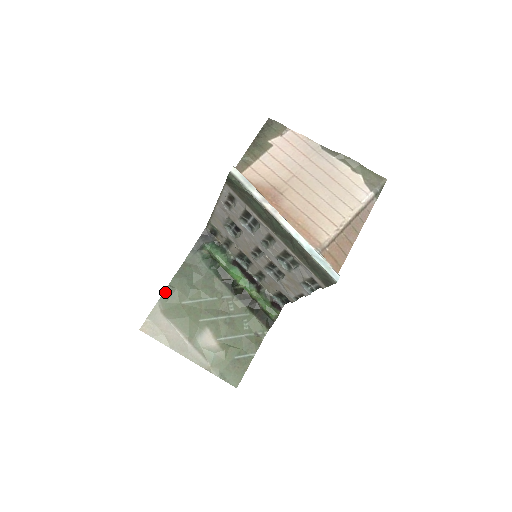
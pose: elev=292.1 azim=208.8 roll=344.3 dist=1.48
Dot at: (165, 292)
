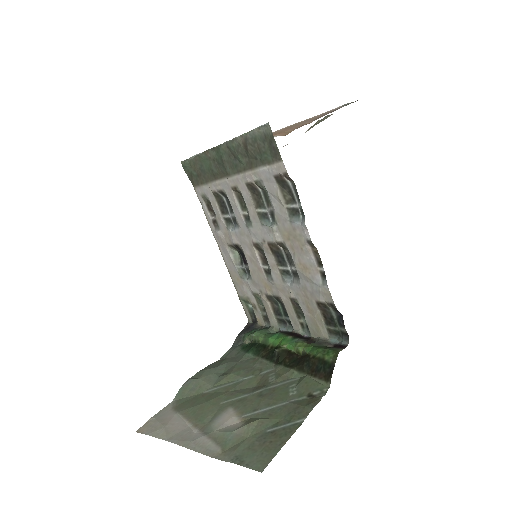
Dot at: (183, 386)
